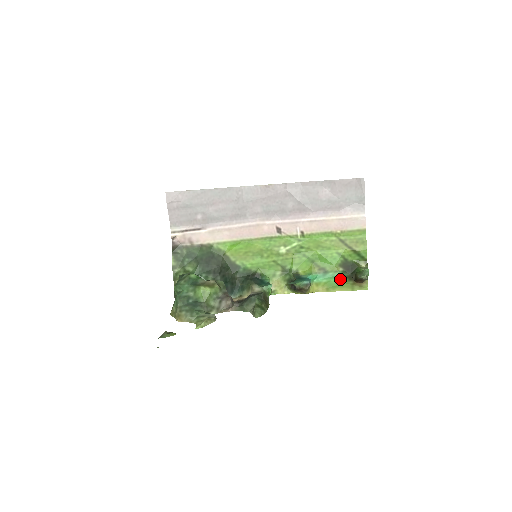
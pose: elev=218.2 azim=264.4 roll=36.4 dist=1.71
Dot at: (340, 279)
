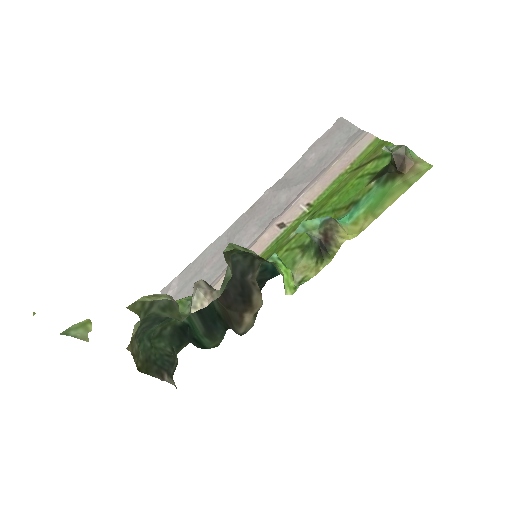
Dot at: (381, 191)
